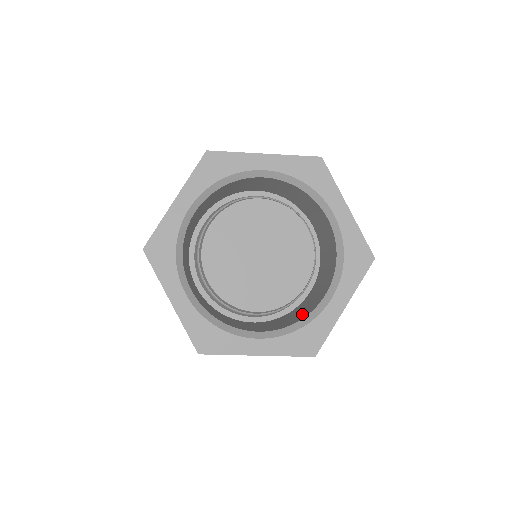
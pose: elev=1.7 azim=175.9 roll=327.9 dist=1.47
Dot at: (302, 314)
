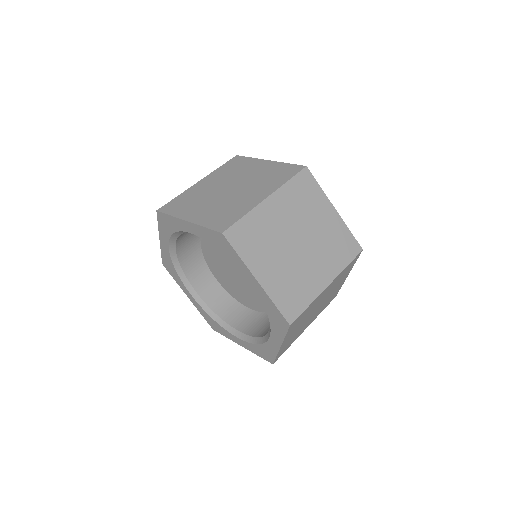
Dot at: (233, 311)
